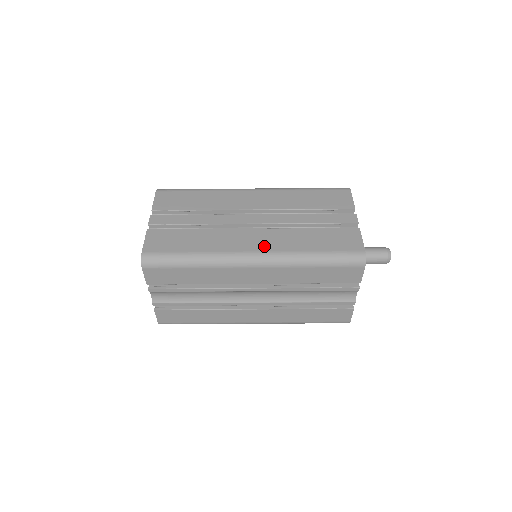
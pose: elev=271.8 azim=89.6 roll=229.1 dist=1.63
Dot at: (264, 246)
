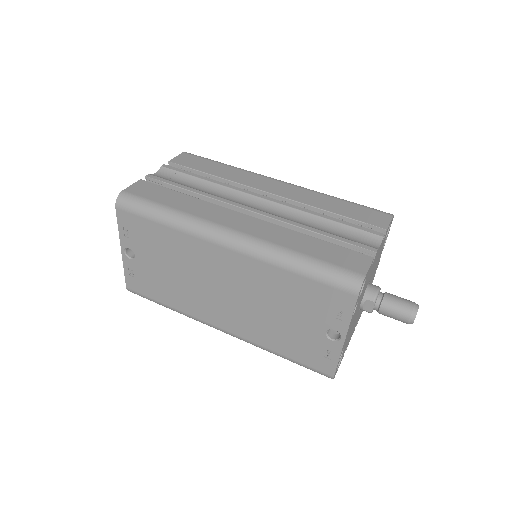
Dot at: occluded
